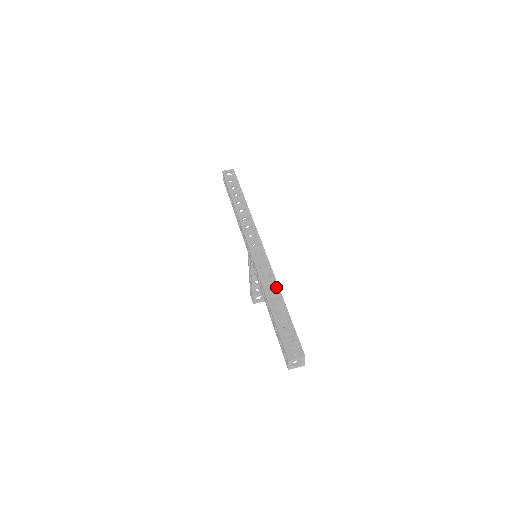
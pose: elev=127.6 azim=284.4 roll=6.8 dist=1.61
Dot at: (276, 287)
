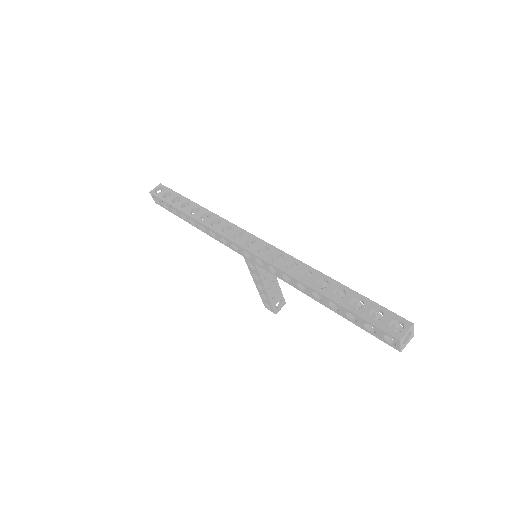
Dot at: (313, 271)
